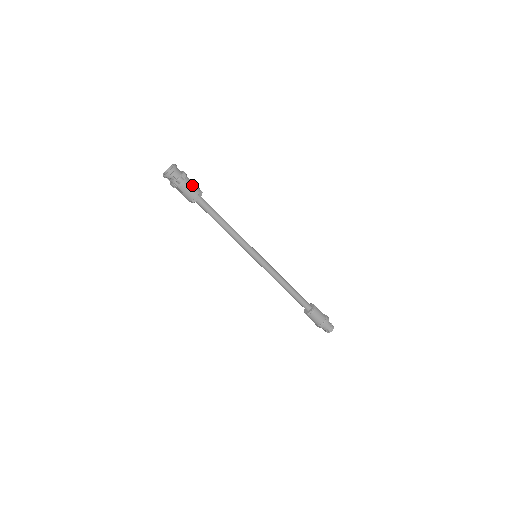
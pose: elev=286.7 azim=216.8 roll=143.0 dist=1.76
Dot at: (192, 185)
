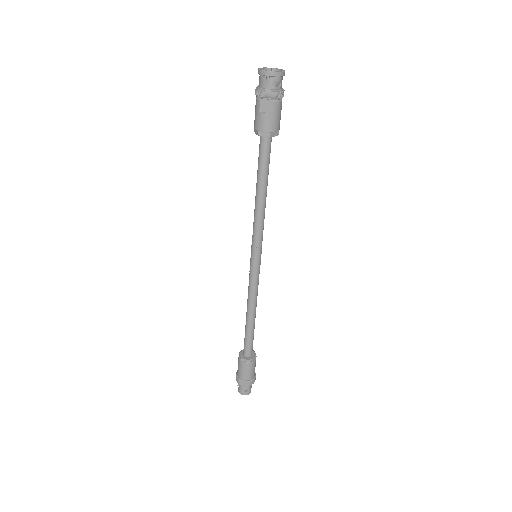
Dot at: (280, 112)
